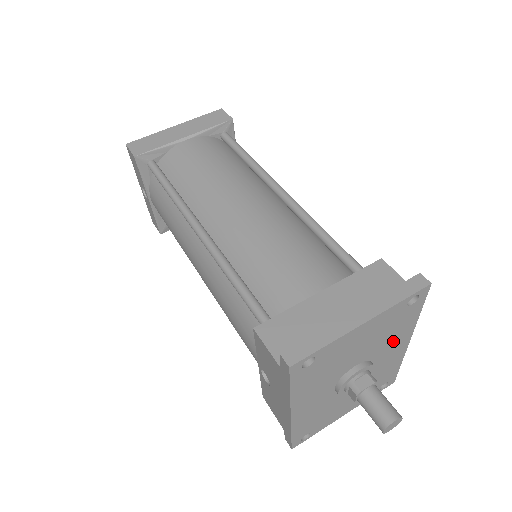
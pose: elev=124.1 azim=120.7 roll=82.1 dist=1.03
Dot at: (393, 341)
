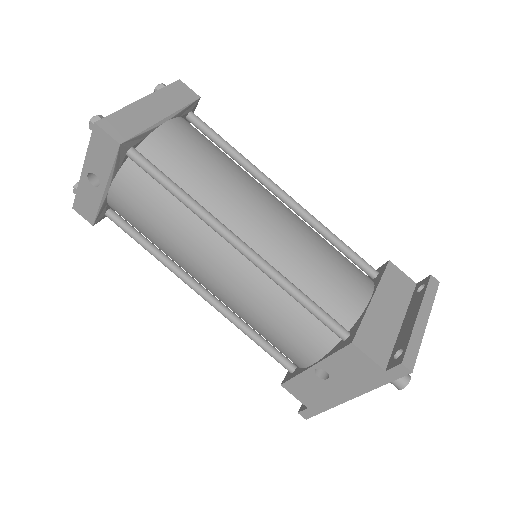
Dot at: occluded
